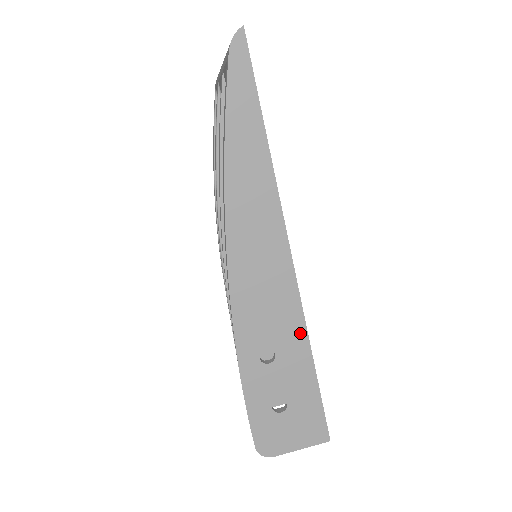
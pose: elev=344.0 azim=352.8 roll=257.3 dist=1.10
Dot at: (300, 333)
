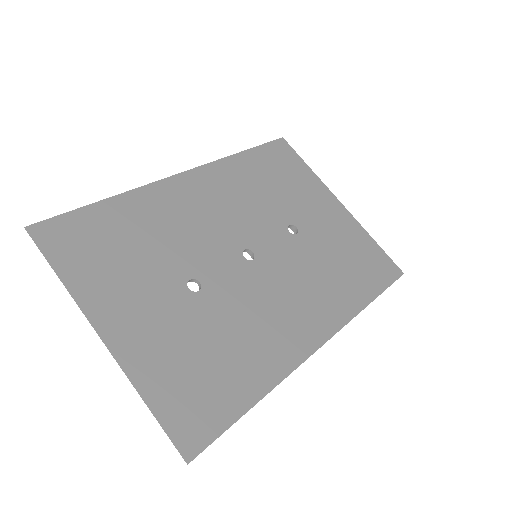
Dot at: occluded
